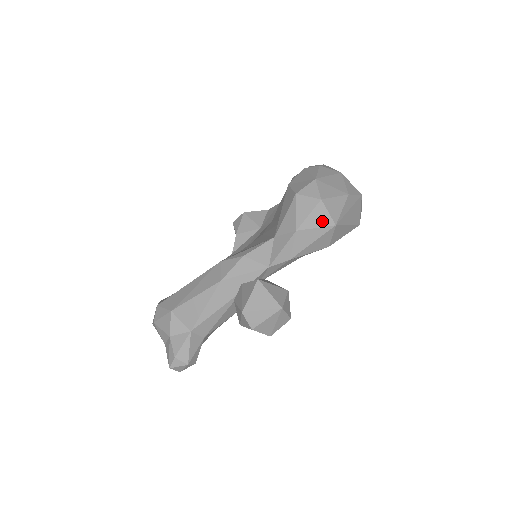
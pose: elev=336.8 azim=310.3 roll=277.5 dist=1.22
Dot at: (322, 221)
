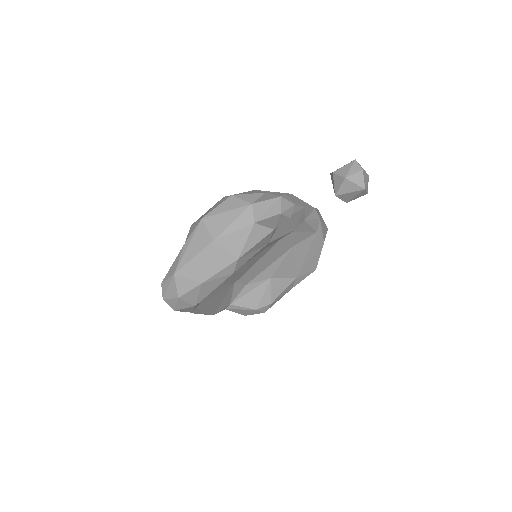
Dot at: occluded
